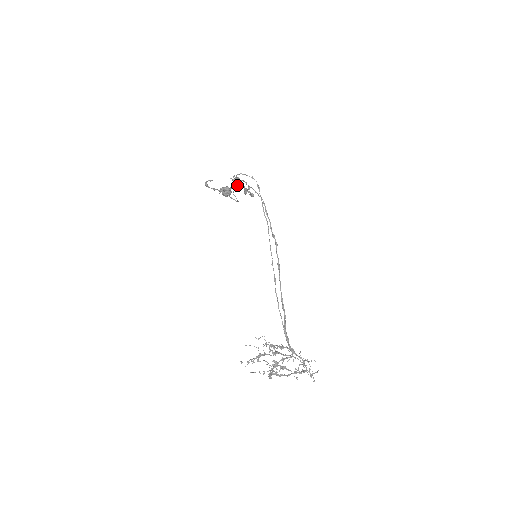
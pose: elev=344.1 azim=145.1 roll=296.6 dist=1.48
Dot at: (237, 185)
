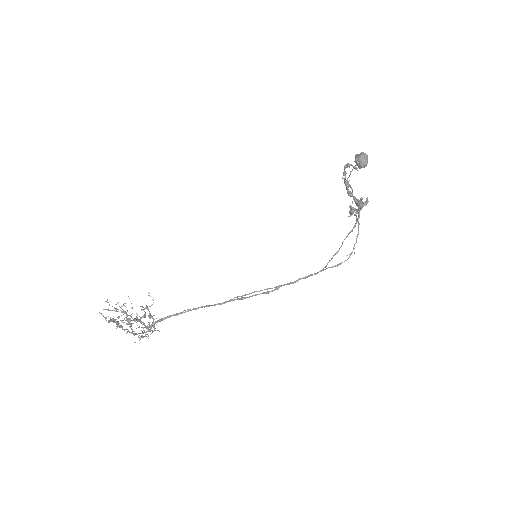
Dot at: (352, 210)
